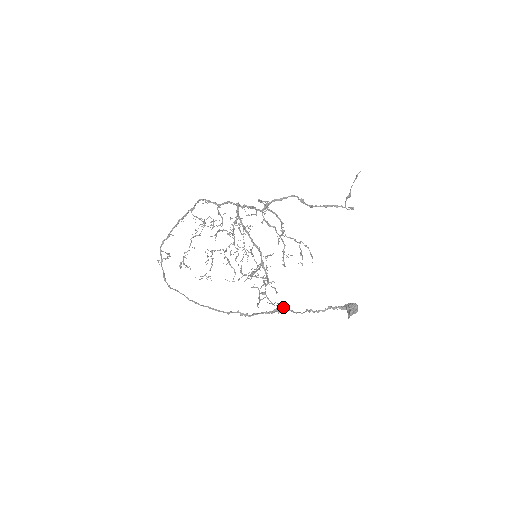
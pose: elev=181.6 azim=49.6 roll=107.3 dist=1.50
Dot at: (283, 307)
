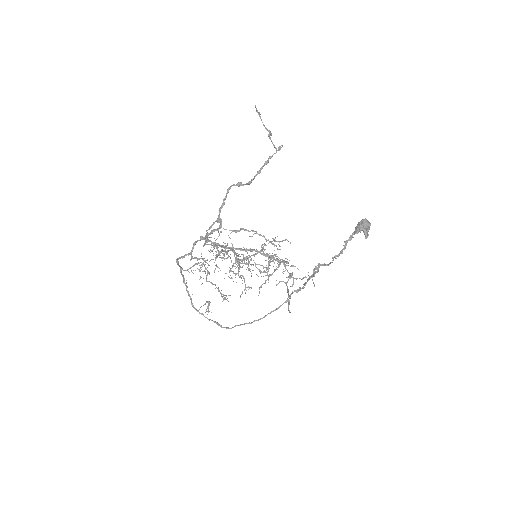
Dot at: (316, 266)
